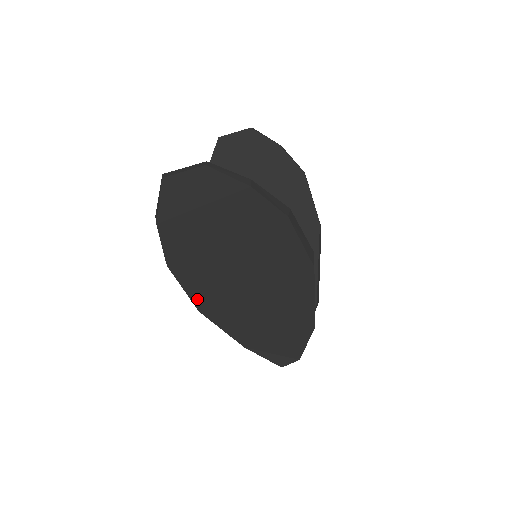
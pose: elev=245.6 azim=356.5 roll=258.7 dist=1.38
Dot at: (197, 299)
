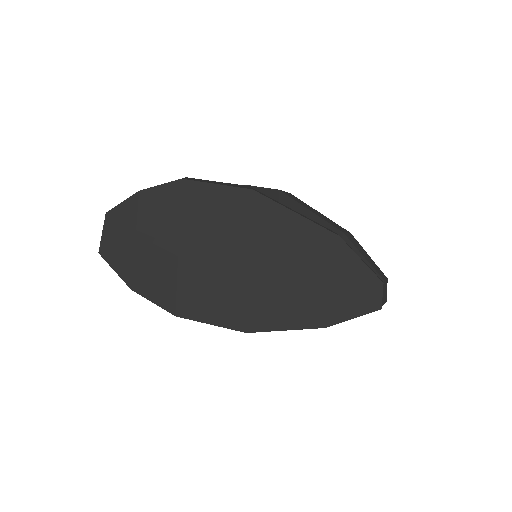
Dot at: (229, 322)
